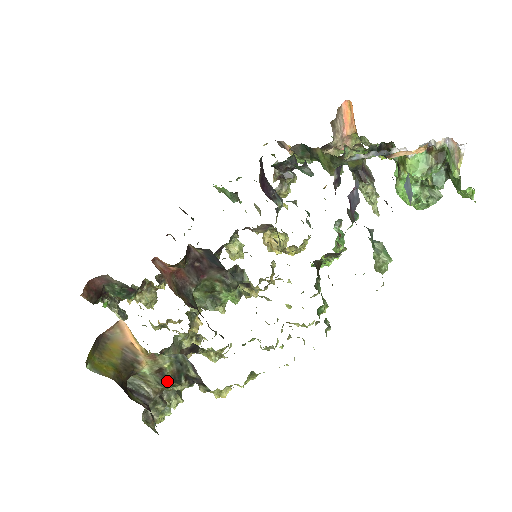
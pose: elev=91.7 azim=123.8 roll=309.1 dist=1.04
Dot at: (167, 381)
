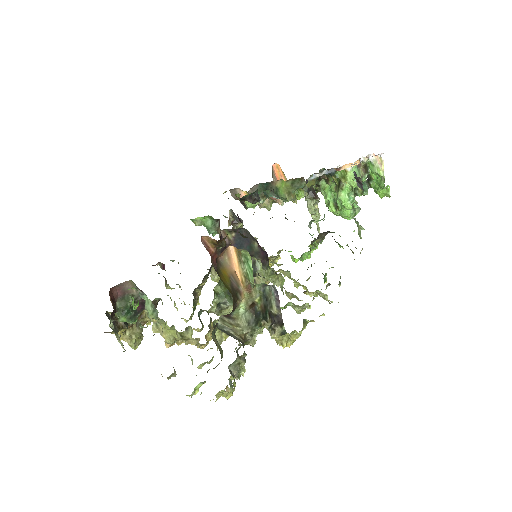
Dot at: (258, 317)
